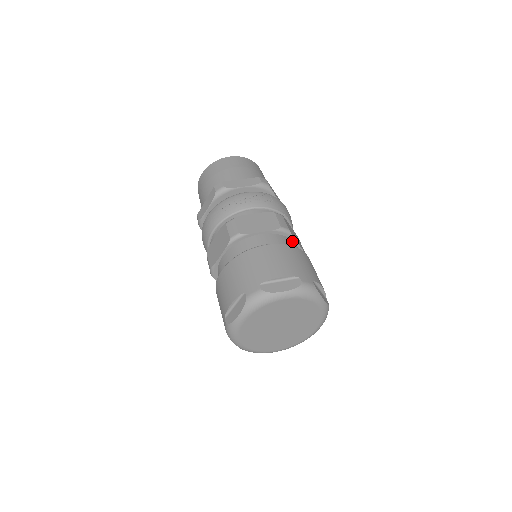
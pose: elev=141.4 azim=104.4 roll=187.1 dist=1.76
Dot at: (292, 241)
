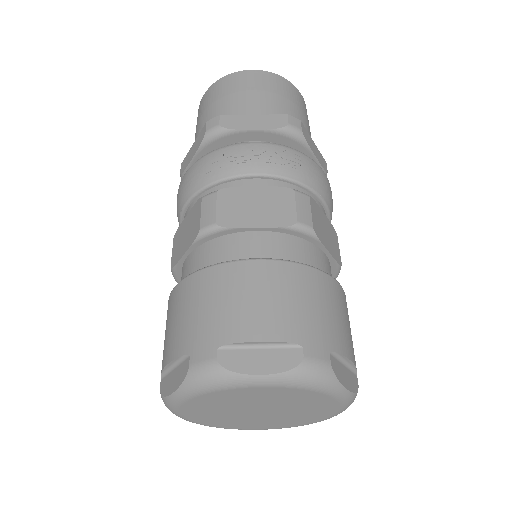
Dot at: (317, 248)
